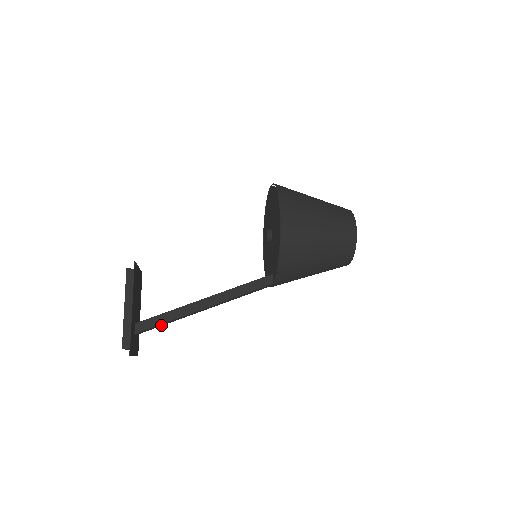
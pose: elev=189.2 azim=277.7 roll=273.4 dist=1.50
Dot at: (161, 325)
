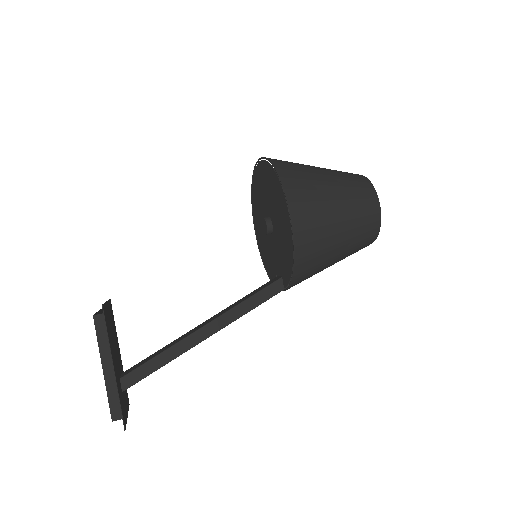
Dot at: occluded
